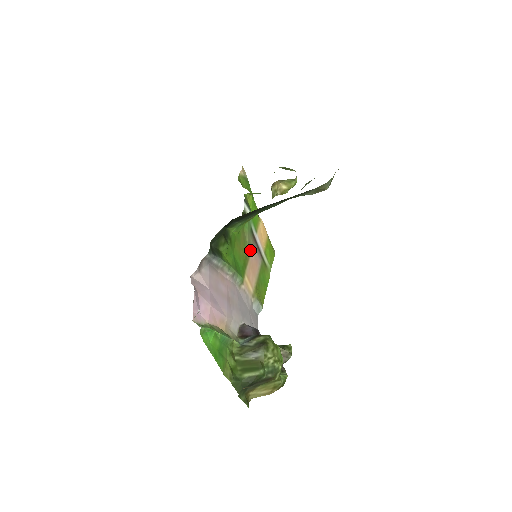
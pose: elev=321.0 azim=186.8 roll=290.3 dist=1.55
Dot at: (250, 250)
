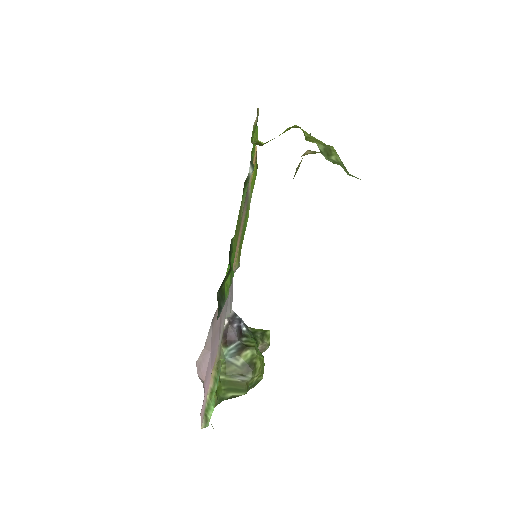
Dot at: (242, 217)
